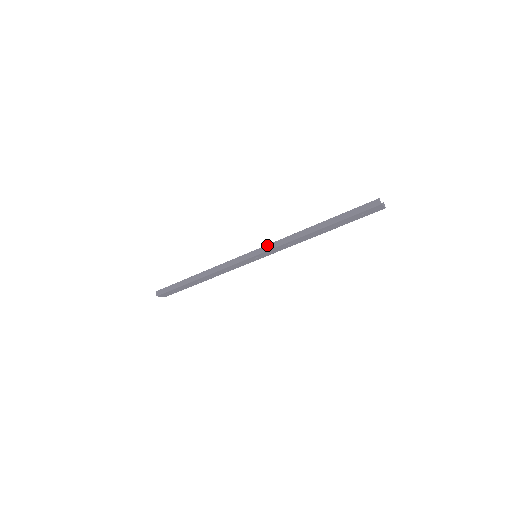
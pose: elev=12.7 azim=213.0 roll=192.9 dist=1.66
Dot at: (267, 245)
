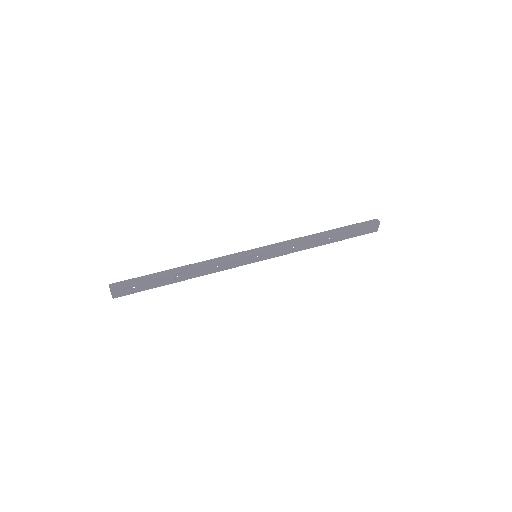
Dot at: (273, 244)
